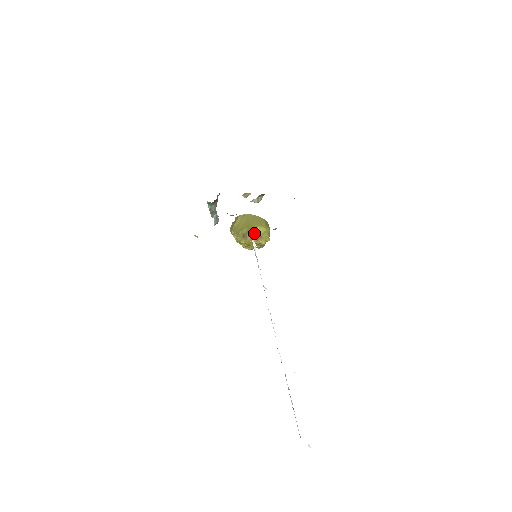
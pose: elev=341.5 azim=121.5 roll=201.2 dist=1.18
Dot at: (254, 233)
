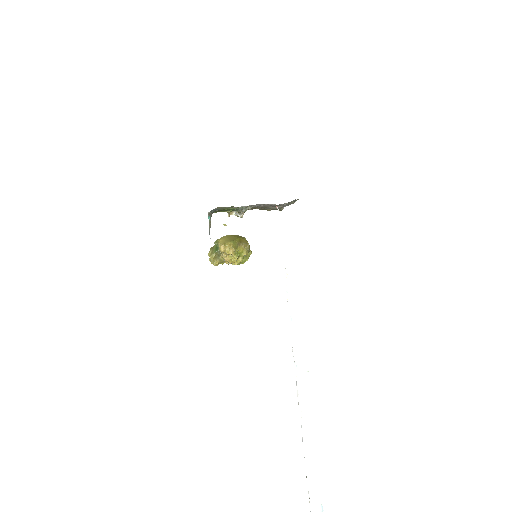
Dot at: (245, 241)
